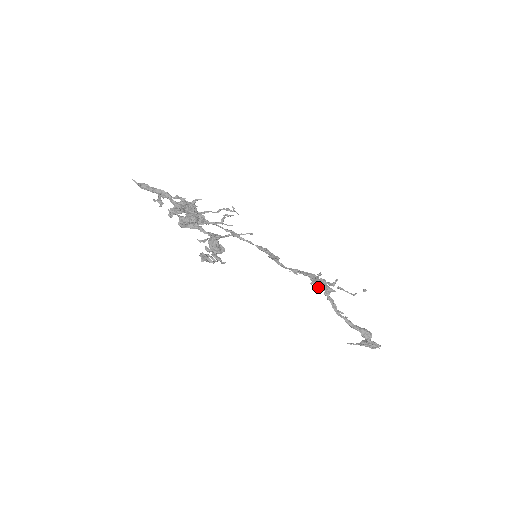
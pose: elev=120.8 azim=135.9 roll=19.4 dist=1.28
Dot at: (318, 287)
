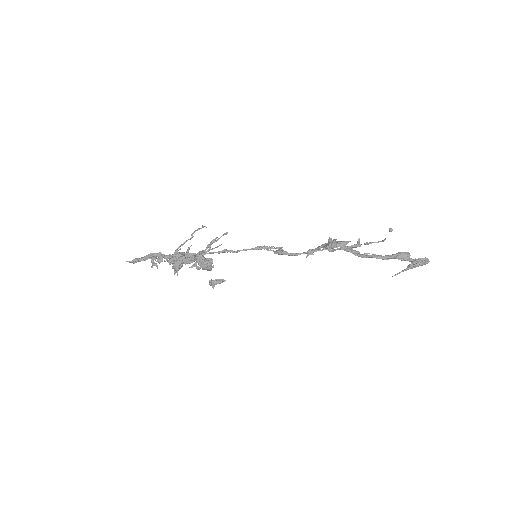
Dot at: (331, 248)
